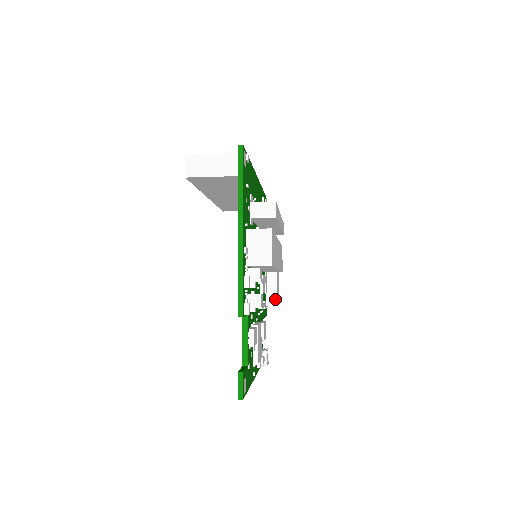
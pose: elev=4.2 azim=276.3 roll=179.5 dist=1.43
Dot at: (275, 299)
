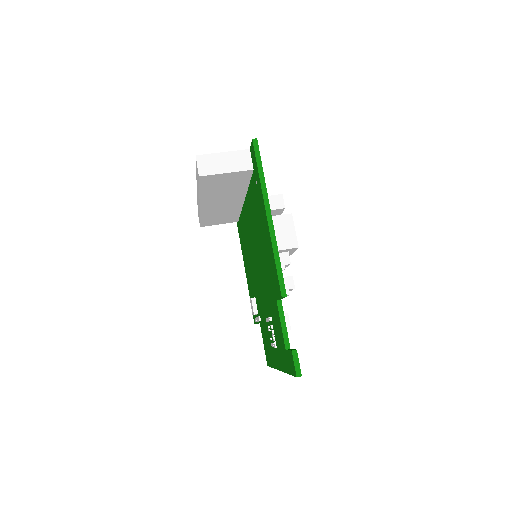
Dot at: occluded
